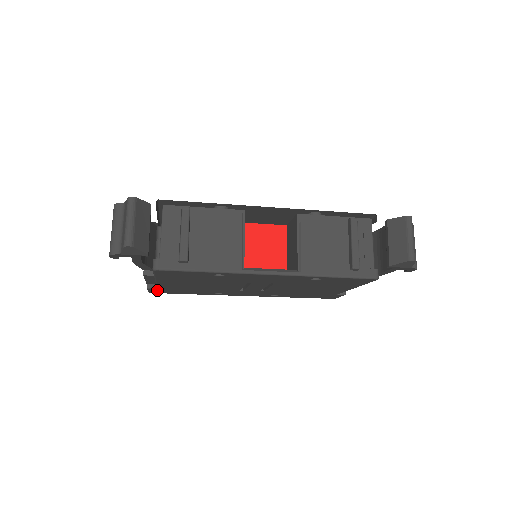
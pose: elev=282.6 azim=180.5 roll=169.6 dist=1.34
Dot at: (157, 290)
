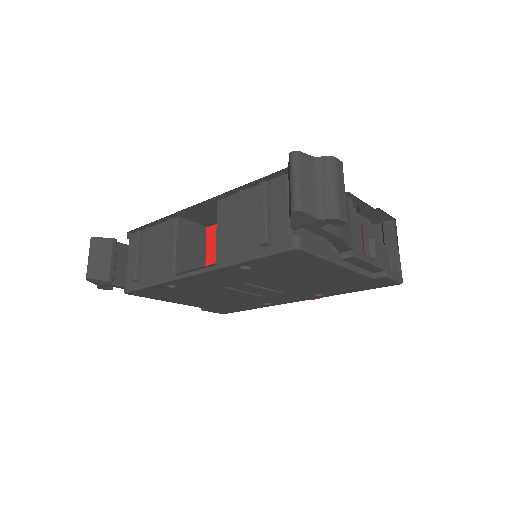
Dot at: (215, 310)
